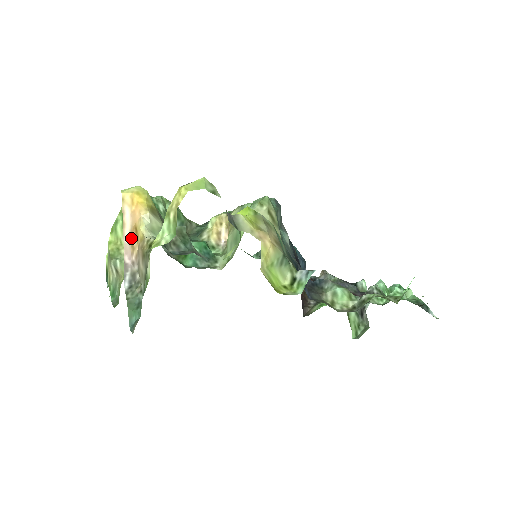
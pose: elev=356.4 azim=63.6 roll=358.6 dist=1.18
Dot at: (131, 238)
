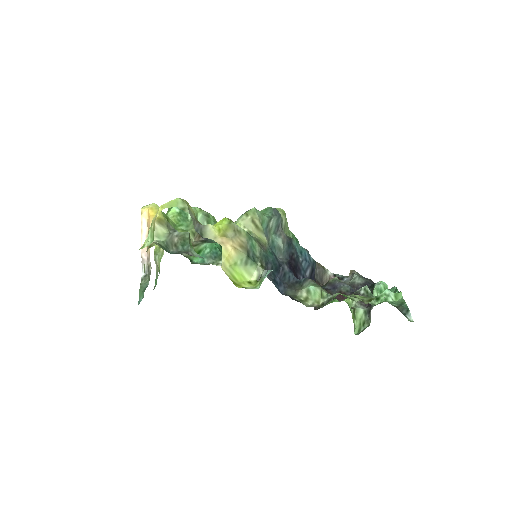
Dot at: occluded
